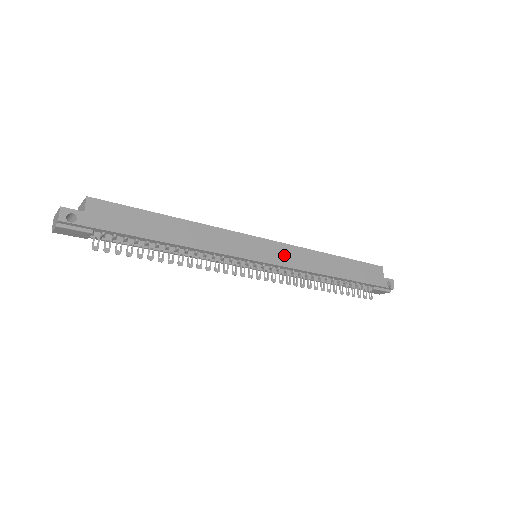
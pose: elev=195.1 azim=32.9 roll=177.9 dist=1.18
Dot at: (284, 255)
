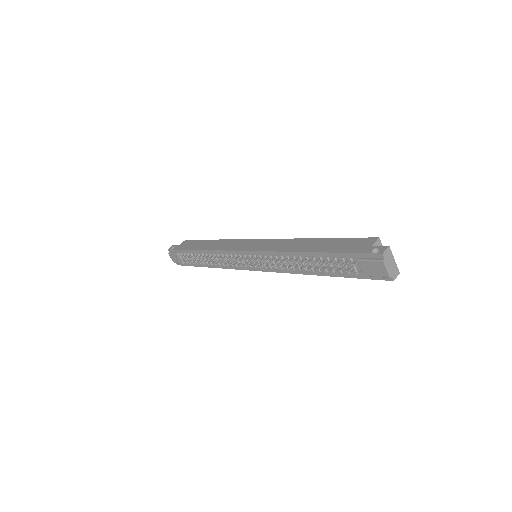
Dot at: (265, 245)
